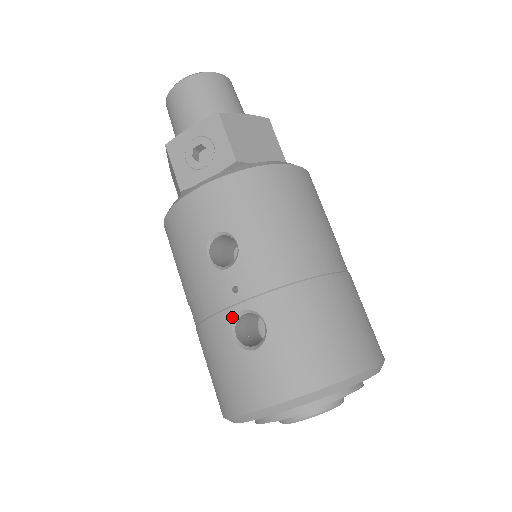
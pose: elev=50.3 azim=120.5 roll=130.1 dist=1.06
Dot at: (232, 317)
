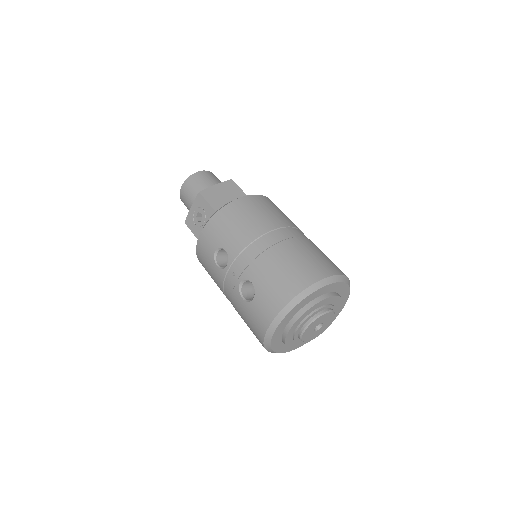
Dot at: (238, 289)
